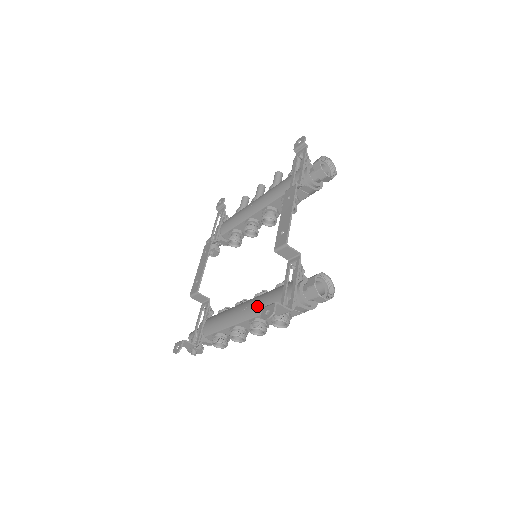
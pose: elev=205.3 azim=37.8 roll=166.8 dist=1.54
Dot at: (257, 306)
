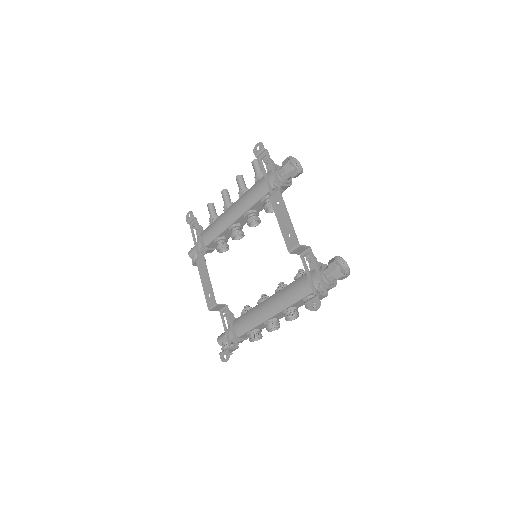
Dot at: (286, 299)
